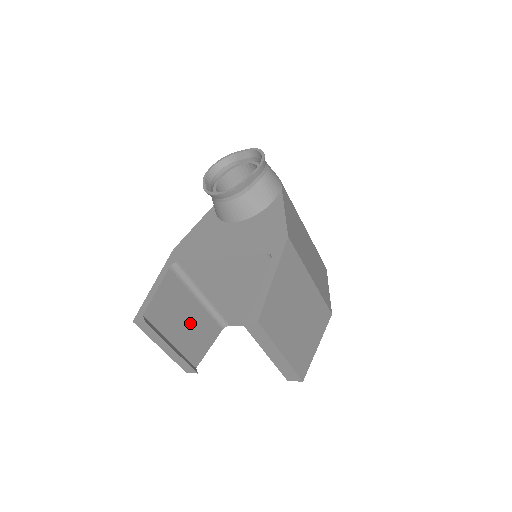
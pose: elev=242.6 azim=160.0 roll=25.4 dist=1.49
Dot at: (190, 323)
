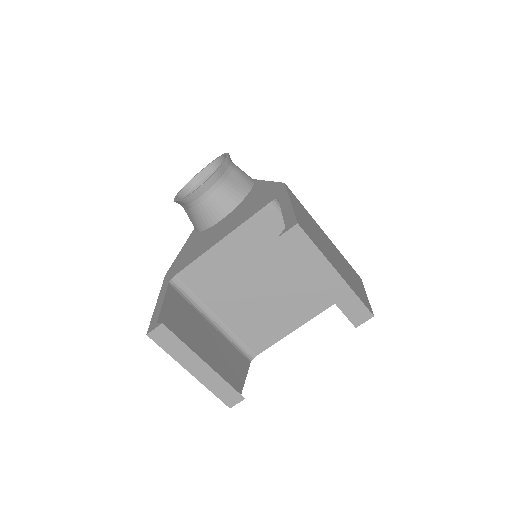
Dot at: (213, 346)
